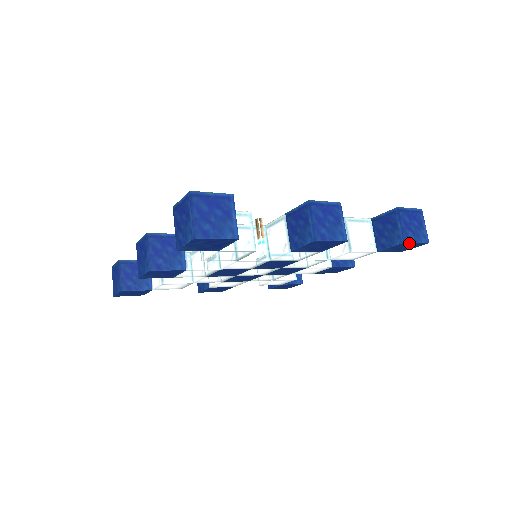
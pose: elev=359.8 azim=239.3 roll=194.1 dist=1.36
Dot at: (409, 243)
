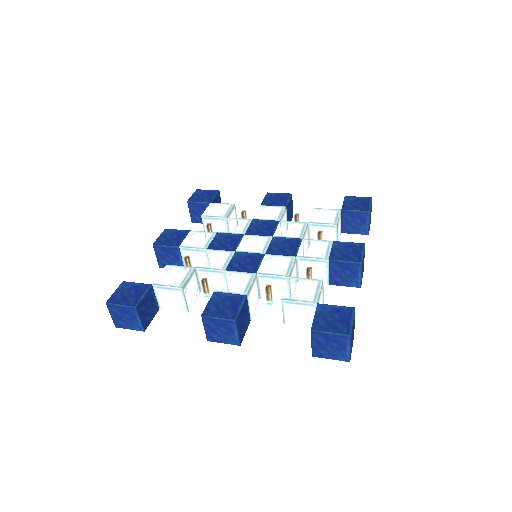
Dot at: (322, 355)
